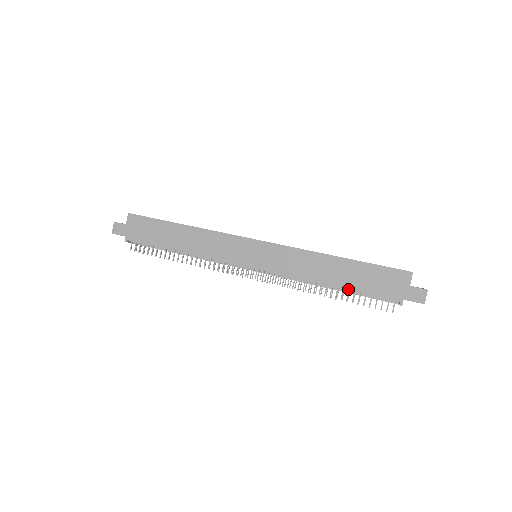
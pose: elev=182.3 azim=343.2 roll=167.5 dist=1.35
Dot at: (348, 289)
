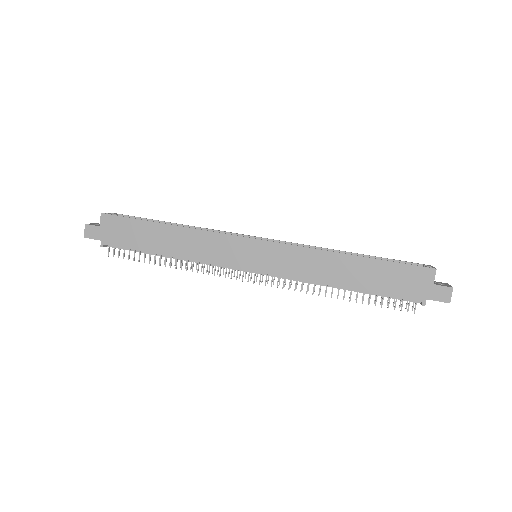
Dot at: (364, 290)
